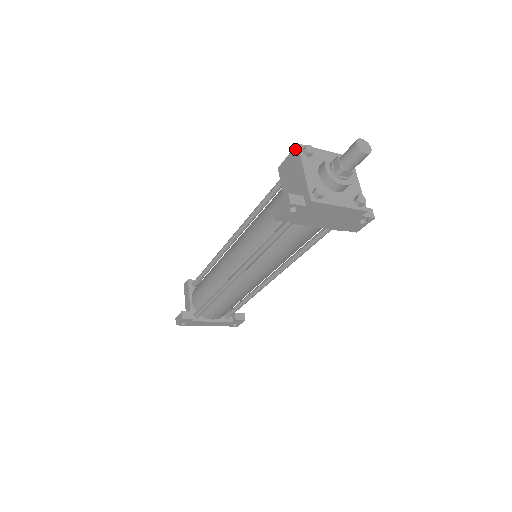
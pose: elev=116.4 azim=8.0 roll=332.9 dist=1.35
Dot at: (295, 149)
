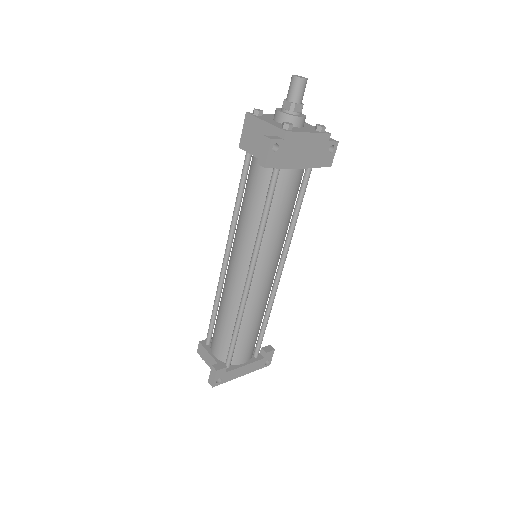
Dot at: (246, 117)
